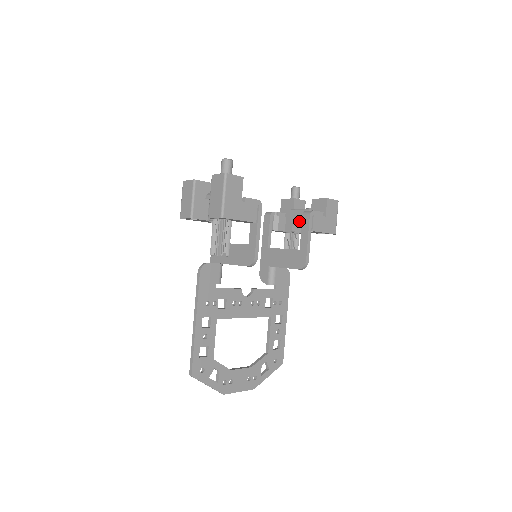
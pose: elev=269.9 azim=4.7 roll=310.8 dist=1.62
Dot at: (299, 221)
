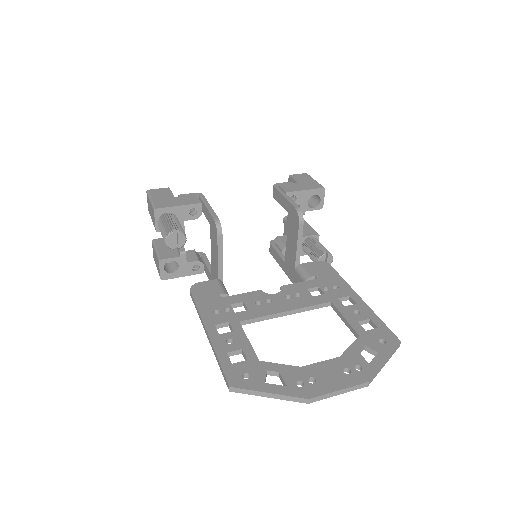
Dot at: (305, 229)
